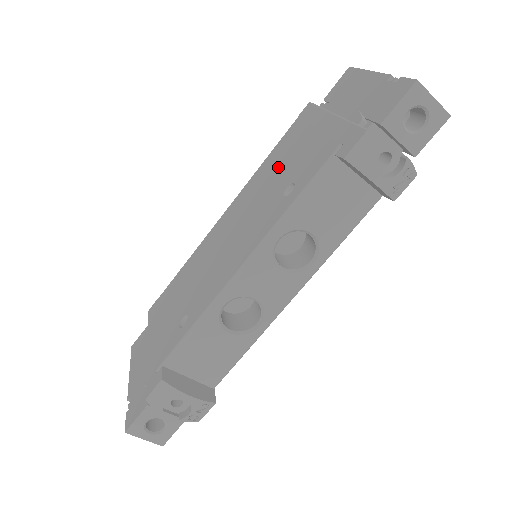
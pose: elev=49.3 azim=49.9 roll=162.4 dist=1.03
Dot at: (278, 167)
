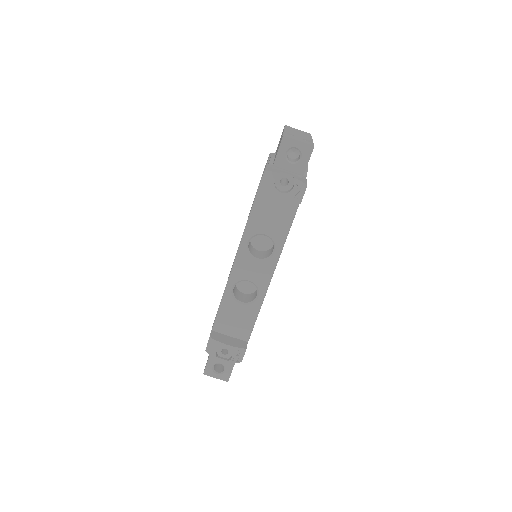
Dot at: occluded
